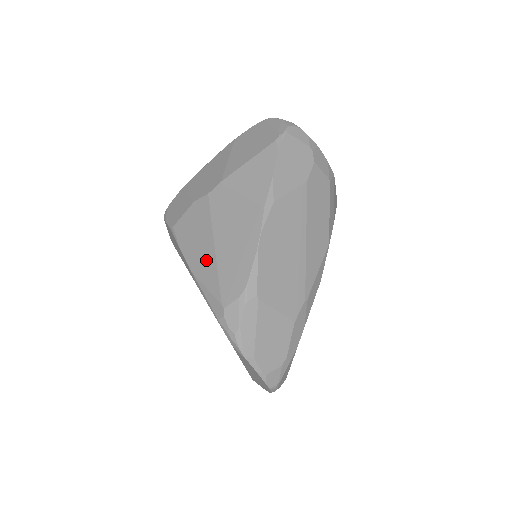
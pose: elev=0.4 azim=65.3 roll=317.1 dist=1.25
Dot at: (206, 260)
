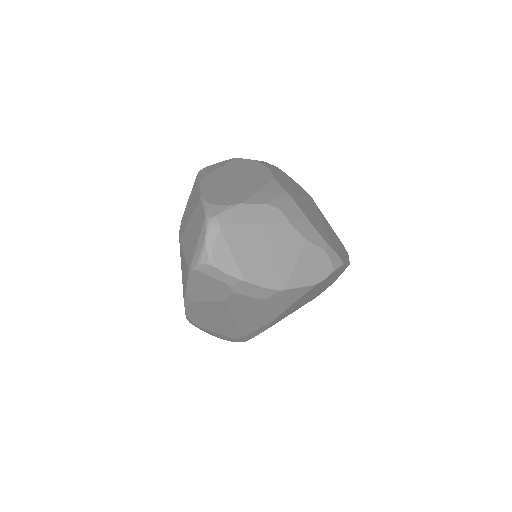
Dot at: occluded
